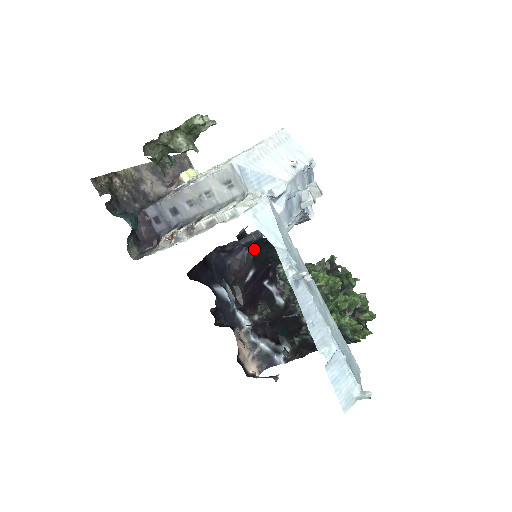
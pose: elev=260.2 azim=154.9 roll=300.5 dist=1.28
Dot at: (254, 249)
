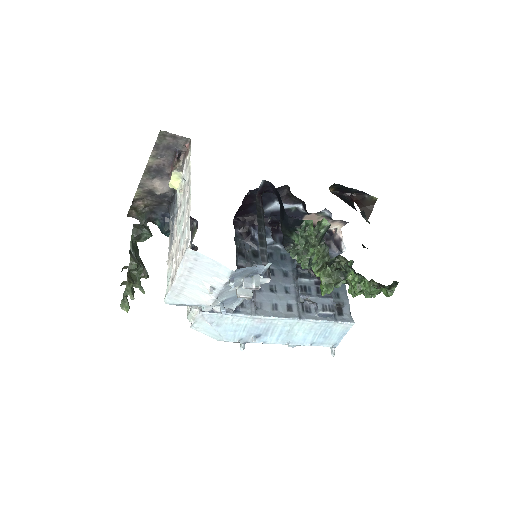
Dot at: occluded
